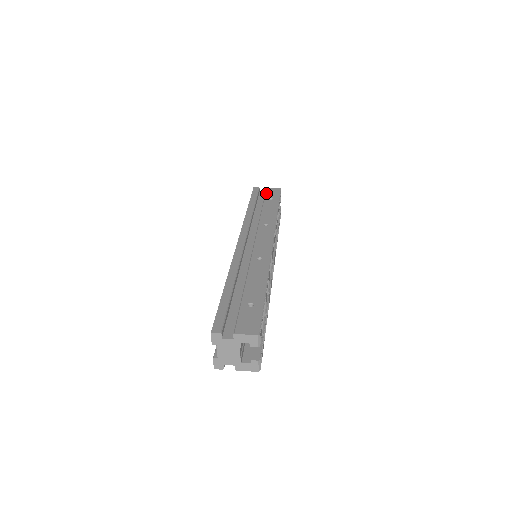
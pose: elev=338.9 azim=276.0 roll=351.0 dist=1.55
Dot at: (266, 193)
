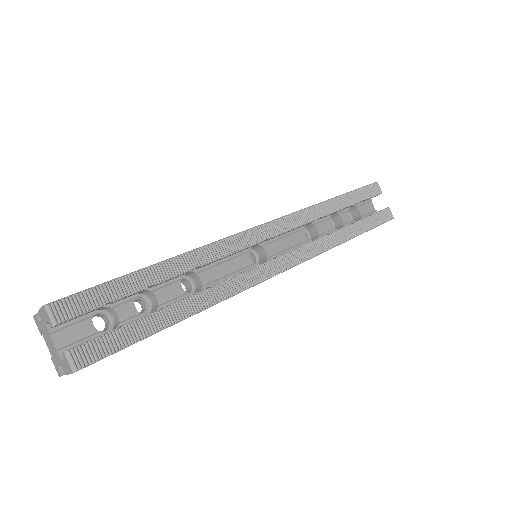
Dot at: occluded
